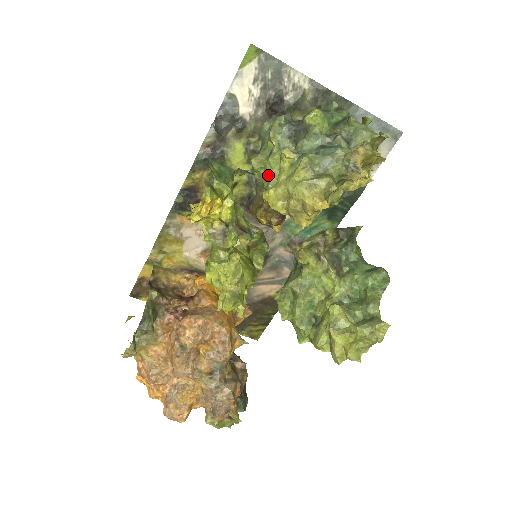
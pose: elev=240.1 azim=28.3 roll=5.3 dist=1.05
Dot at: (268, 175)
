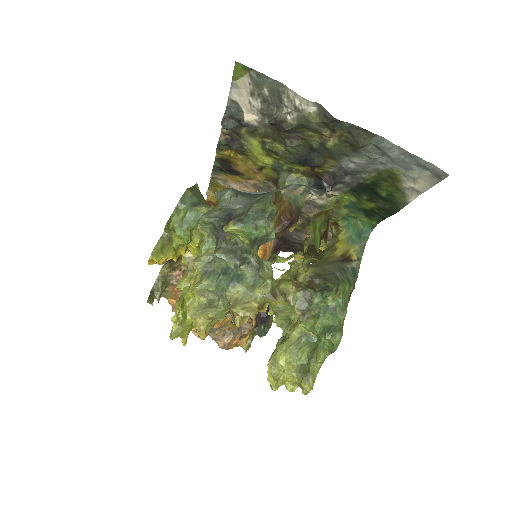
Dot at: occluded
